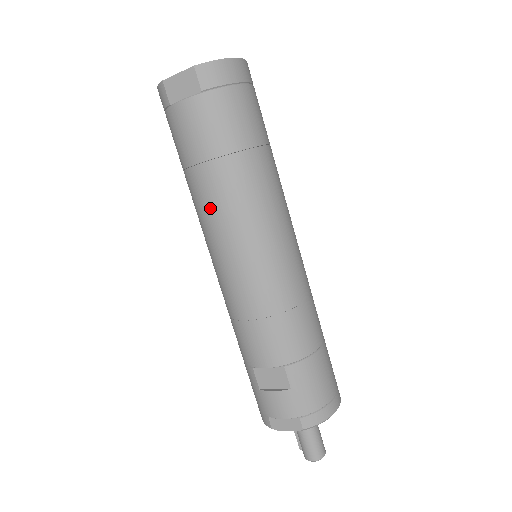
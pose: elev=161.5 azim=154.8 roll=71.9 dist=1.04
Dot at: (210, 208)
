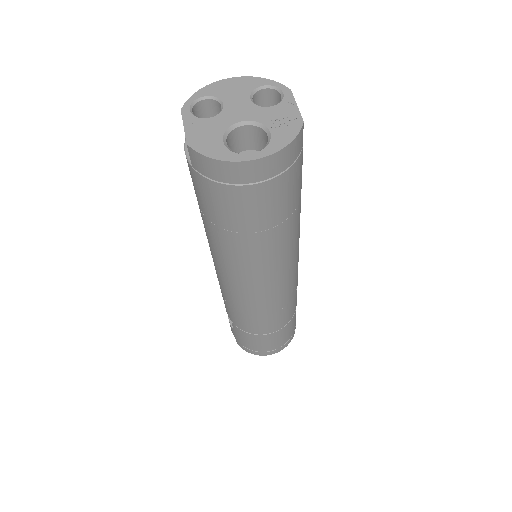
Dot at: occluded
